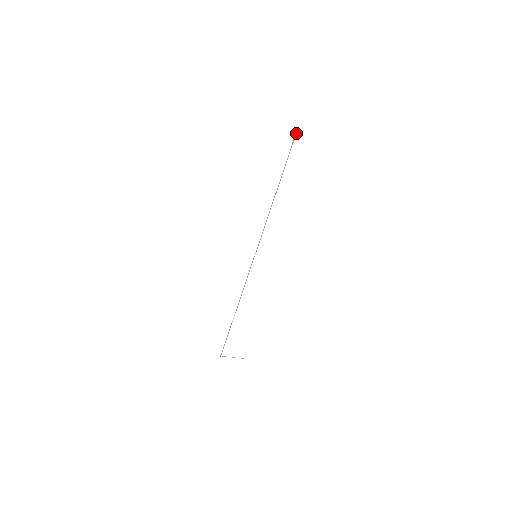
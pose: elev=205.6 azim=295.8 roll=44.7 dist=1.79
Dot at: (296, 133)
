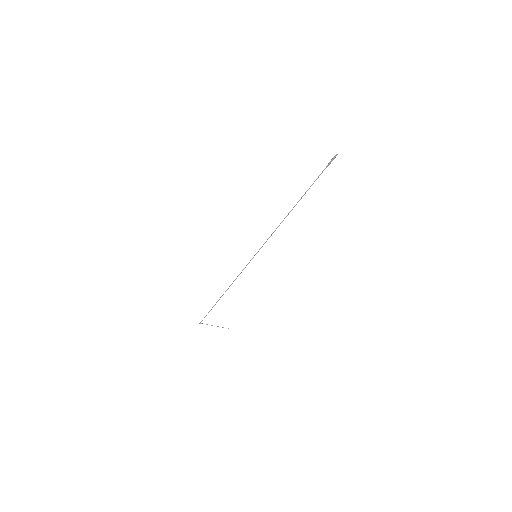
Dot at: (335, 156)
